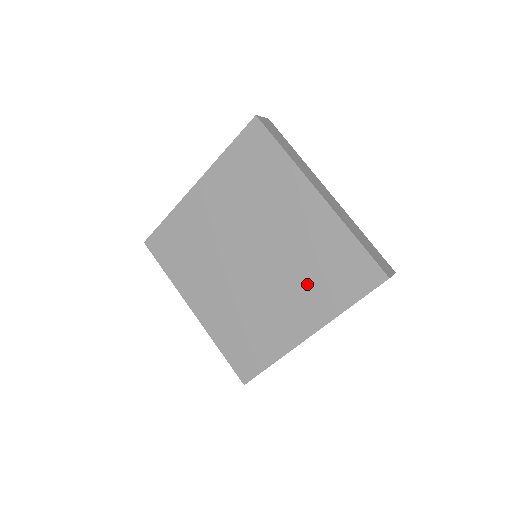
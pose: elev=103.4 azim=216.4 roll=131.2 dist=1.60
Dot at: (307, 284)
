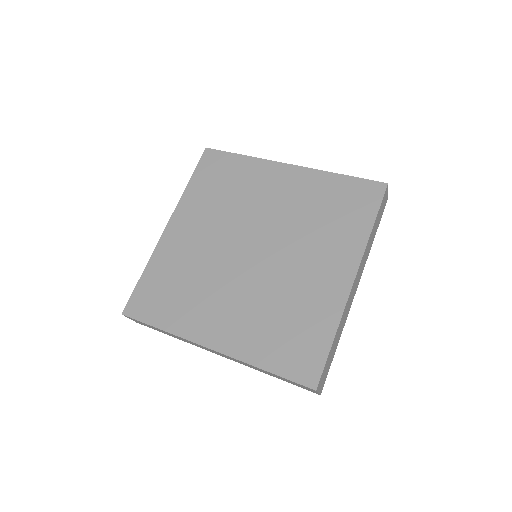
Dot at: (261, 317)
